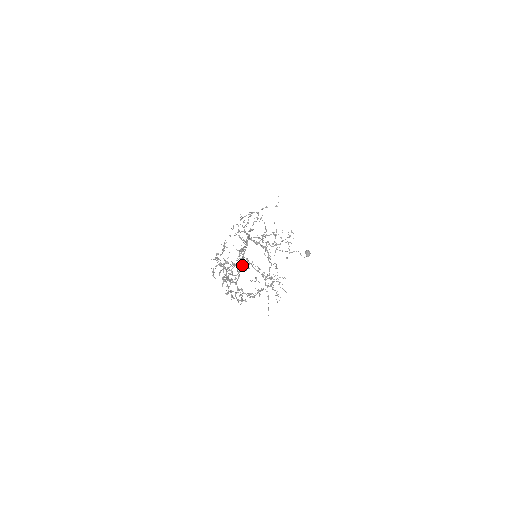
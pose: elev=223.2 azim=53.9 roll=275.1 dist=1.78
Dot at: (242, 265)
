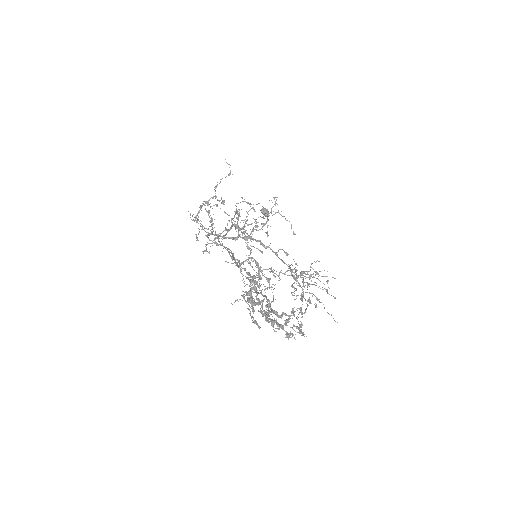
Dot at: (268, 282)
